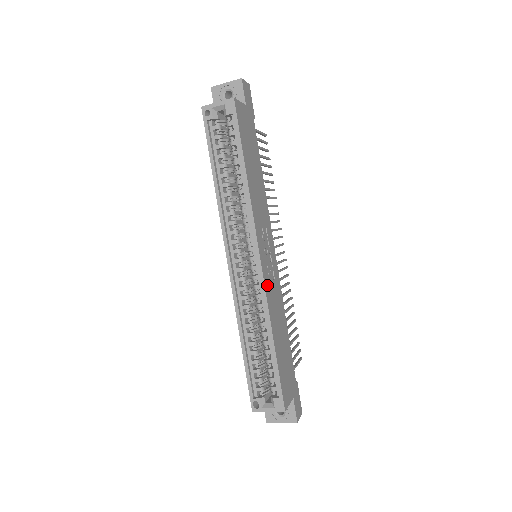
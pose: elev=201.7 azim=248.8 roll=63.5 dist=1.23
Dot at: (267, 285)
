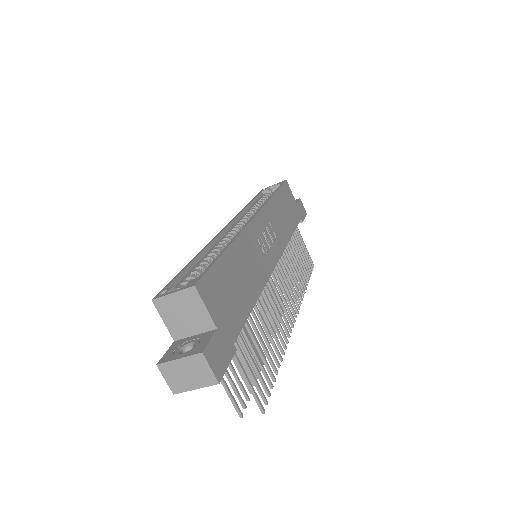
Dot at: (251, 233)
